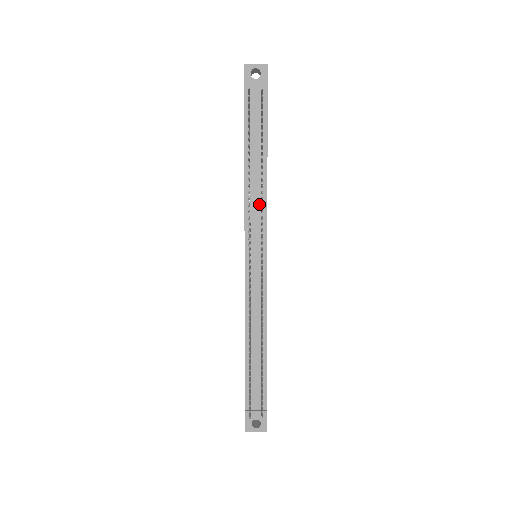
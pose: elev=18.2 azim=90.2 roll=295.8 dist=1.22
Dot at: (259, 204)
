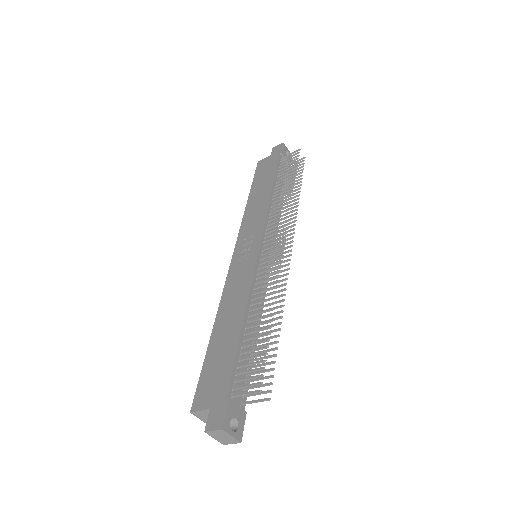
Dot at: occluded
